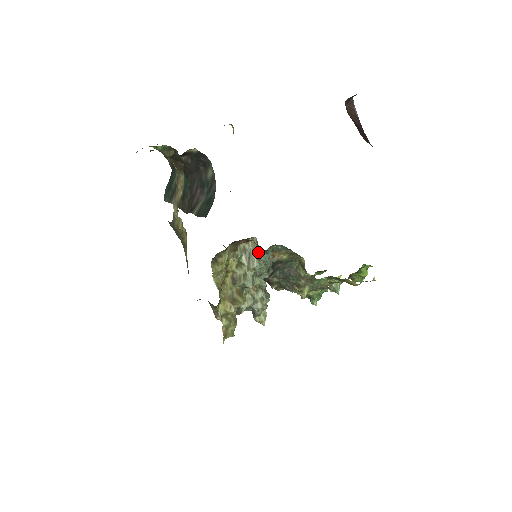
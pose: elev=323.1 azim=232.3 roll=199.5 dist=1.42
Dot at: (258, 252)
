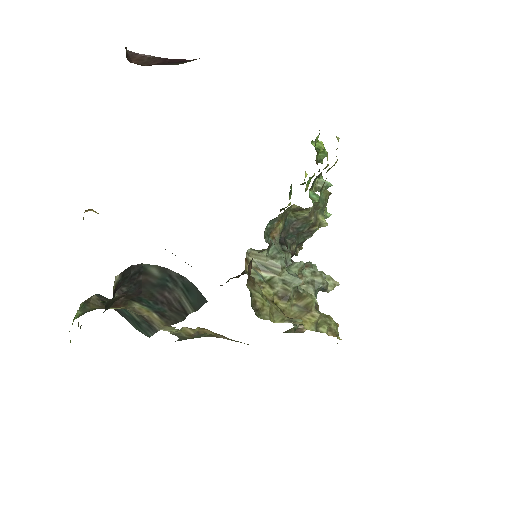
Dot at: (266, 254)
